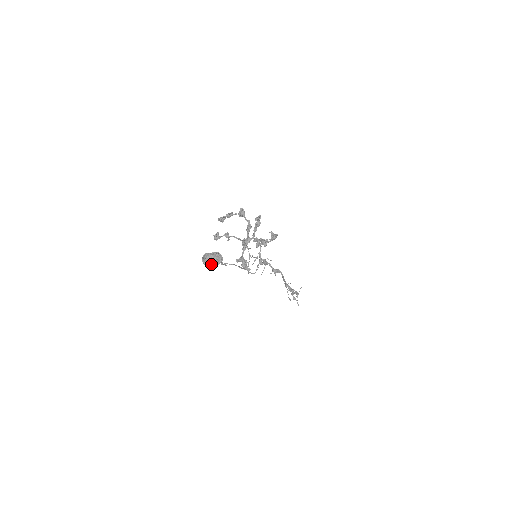
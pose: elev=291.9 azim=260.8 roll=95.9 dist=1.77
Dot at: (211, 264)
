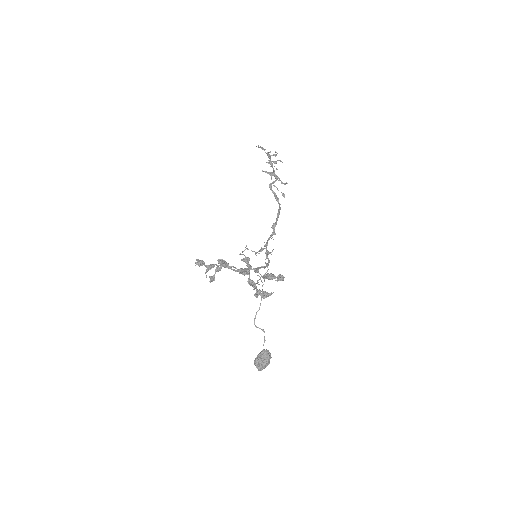
Dot at: (267, 365)
